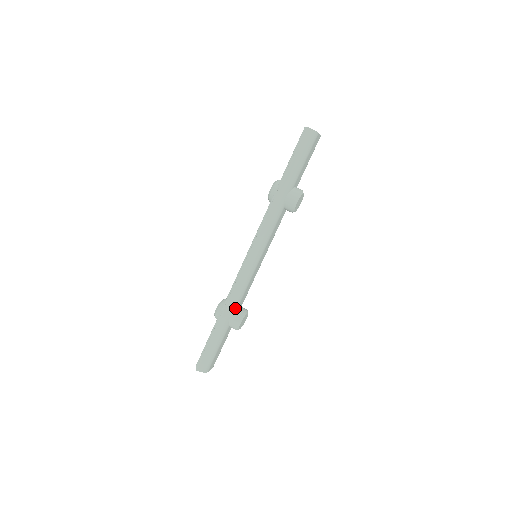
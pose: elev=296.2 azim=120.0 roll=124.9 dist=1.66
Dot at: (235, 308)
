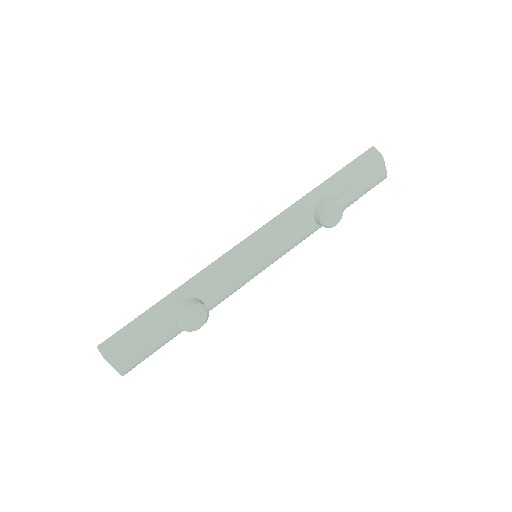
Dot at: (195, 293)
